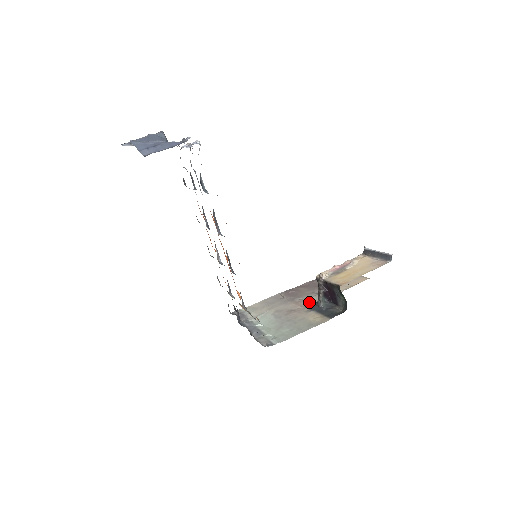
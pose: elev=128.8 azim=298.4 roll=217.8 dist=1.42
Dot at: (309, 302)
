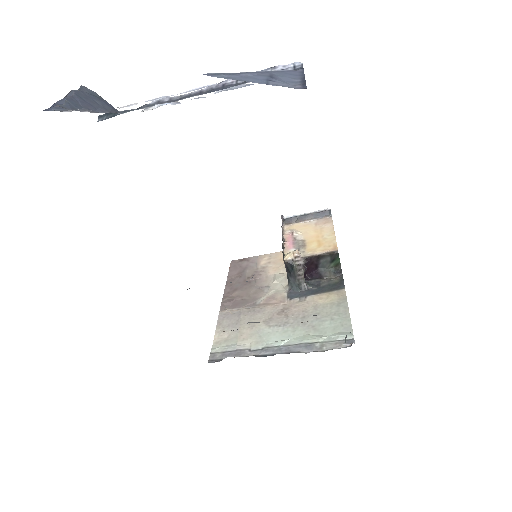
Dot at: (280, 295)
